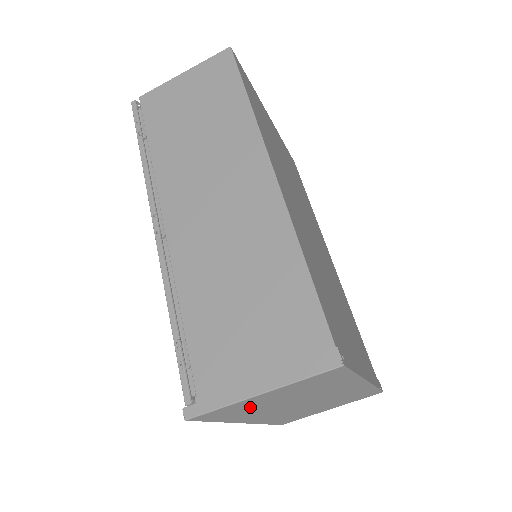
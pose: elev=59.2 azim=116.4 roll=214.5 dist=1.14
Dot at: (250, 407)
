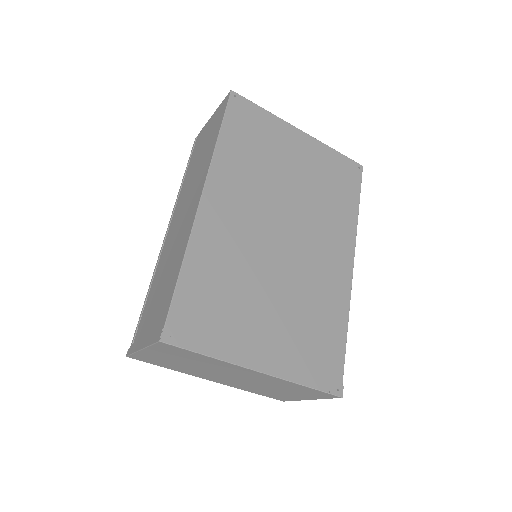
Dot at: (166, 361)
